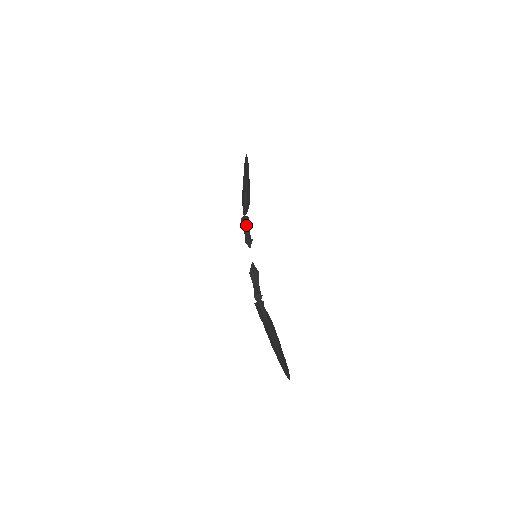
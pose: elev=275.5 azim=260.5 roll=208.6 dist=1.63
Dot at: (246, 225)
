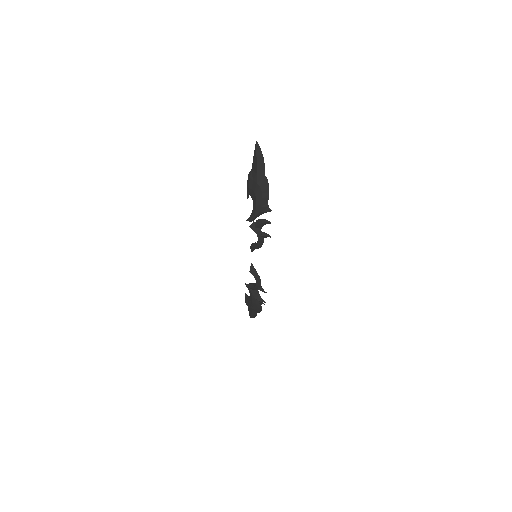
Dot at: (254, 284)
